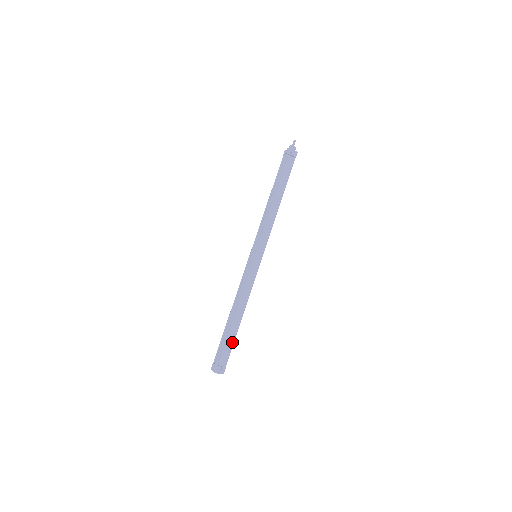
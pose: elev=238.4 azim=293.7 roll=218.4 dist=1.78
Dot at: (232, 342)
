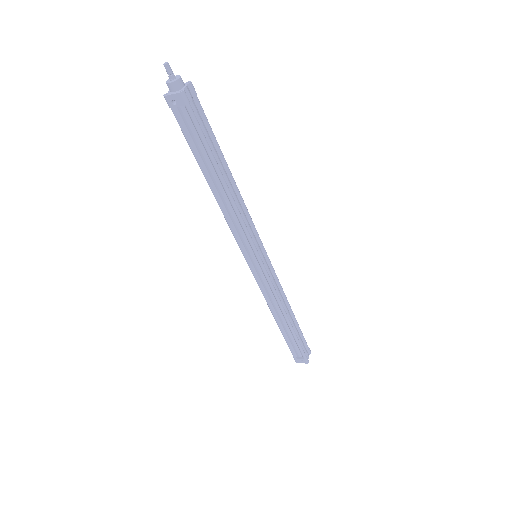
Dot at: (295, 341)
